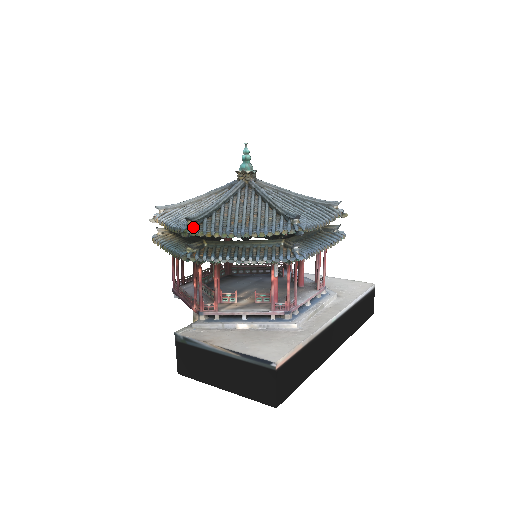
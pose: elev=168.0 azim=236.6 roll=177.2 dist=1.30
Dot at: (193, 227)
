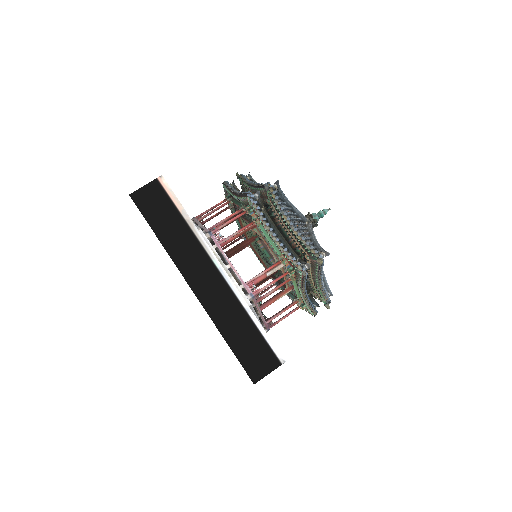
Dot at: occluded
